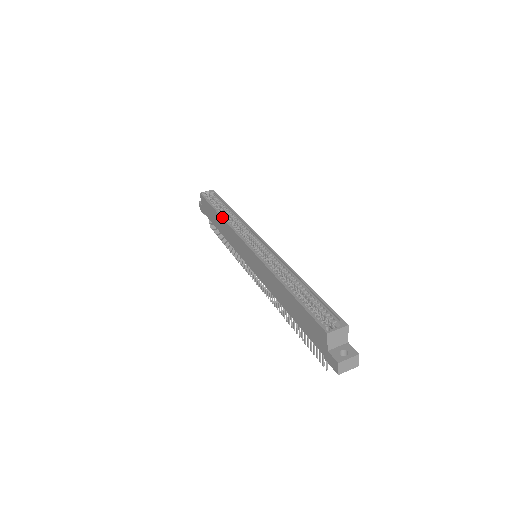
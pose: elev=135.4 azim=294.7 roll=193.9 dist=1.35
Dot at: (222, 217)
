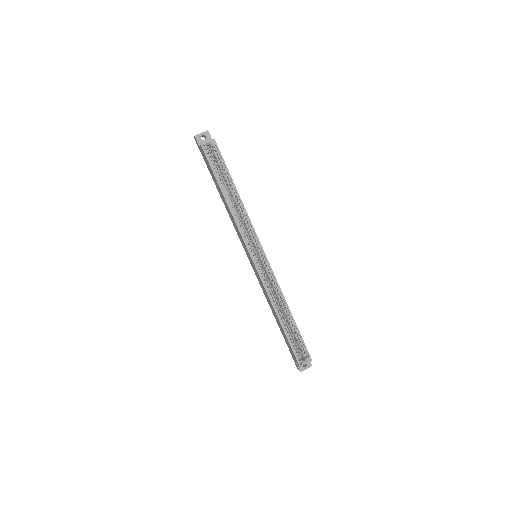
Dot at: (229, 208)
